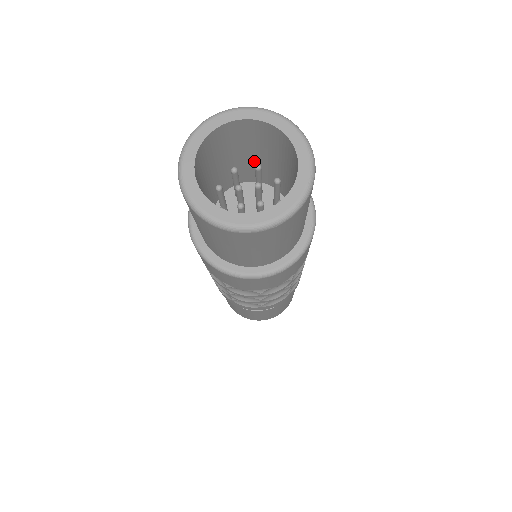
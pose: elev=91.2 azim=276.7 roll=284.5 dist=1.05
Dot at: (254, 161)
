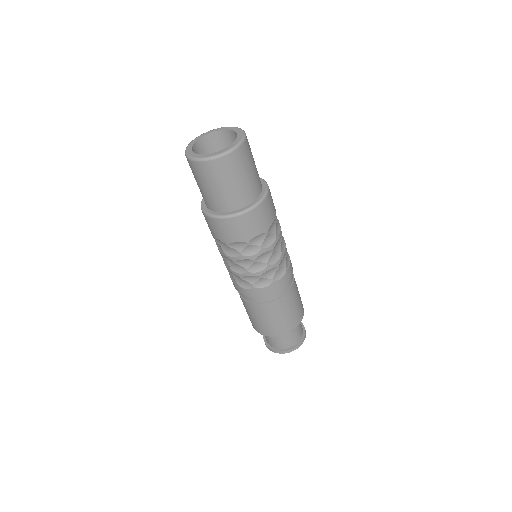
Dot at: occluded
